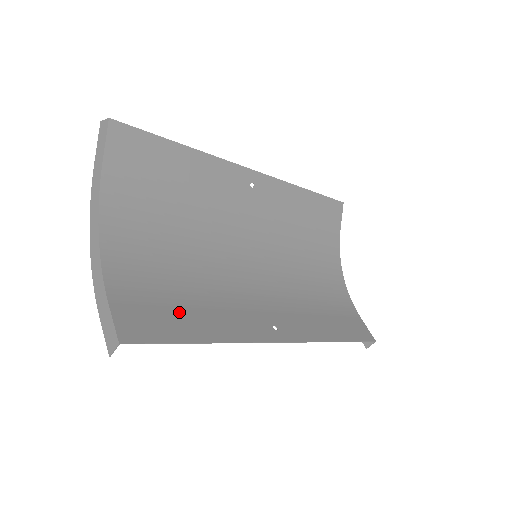
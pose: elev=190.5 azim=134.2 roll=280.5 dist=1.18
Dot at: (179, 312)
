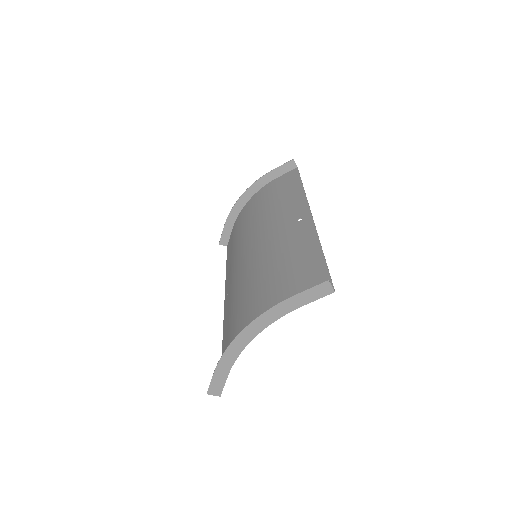
Dot at: (228, 341)
